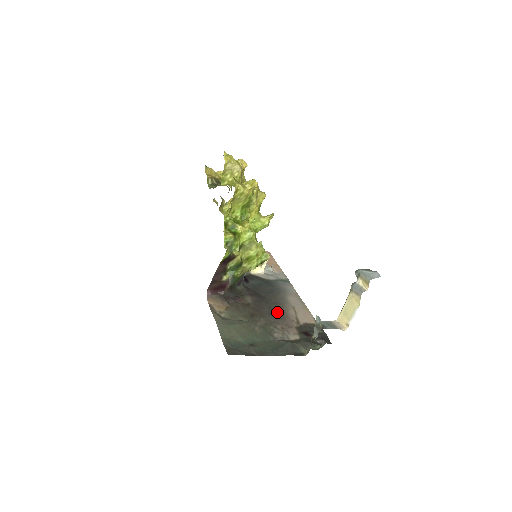
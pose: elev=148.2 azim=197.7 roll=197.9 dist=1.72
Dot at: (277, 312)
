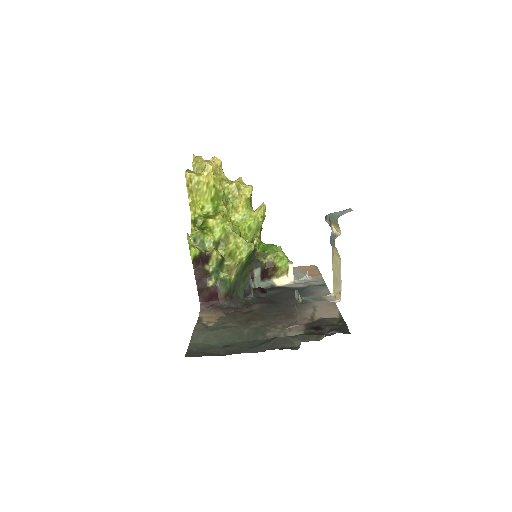
Dot at: (287, 313)
